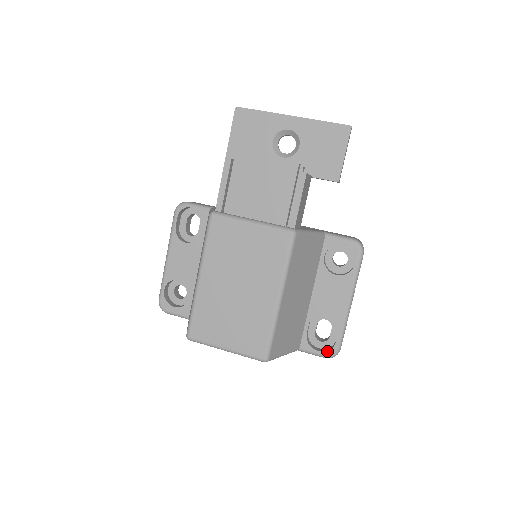
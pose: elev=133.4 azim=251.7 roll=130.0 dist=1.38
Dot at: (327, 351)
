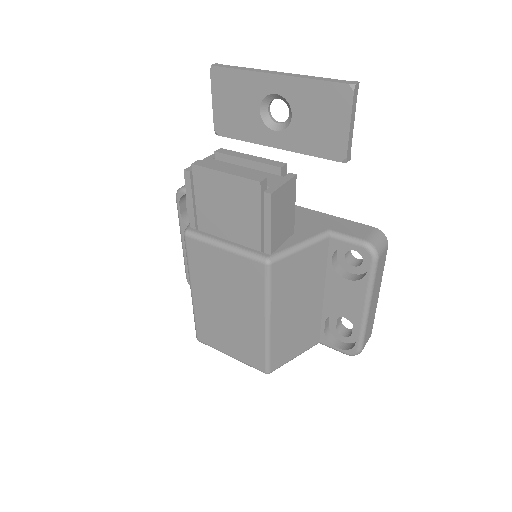
Dot at: (347, 350)
